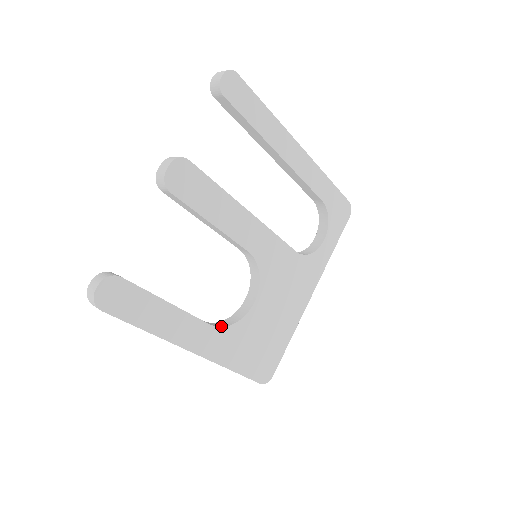
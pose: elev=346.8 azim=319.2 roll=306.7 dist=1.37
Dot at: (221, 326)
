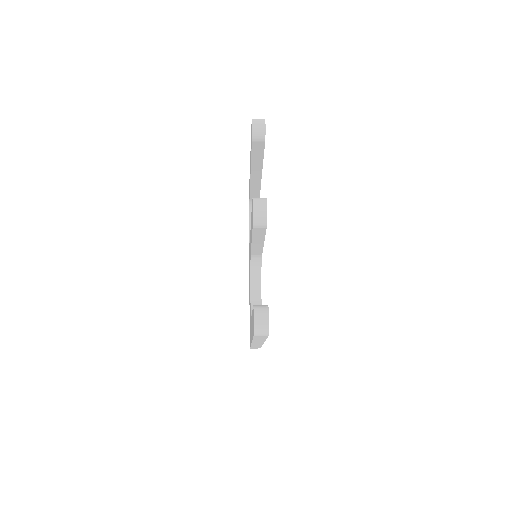
Dot at: occluded
